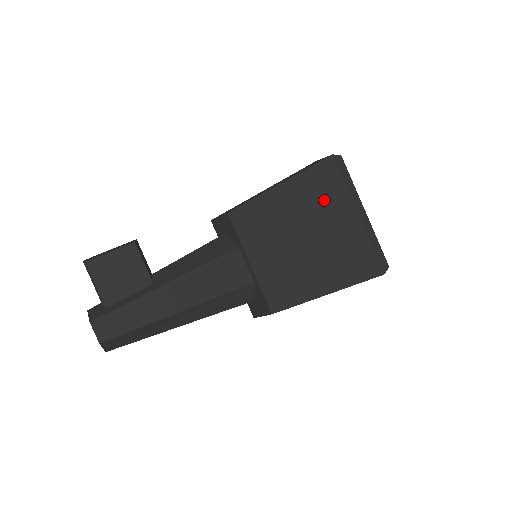
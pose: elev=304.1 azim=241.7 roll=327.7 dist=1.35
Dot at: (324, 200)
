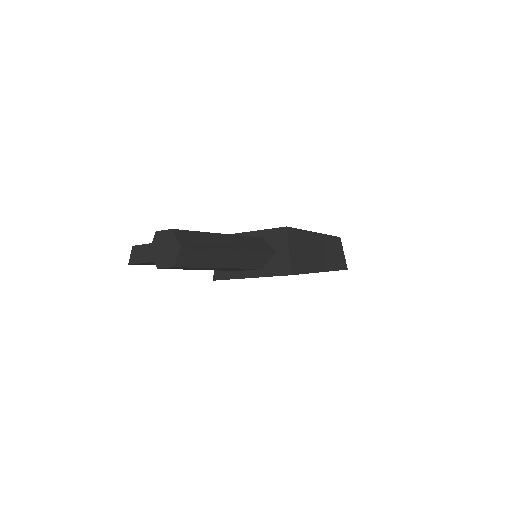
Dot at: occluded
